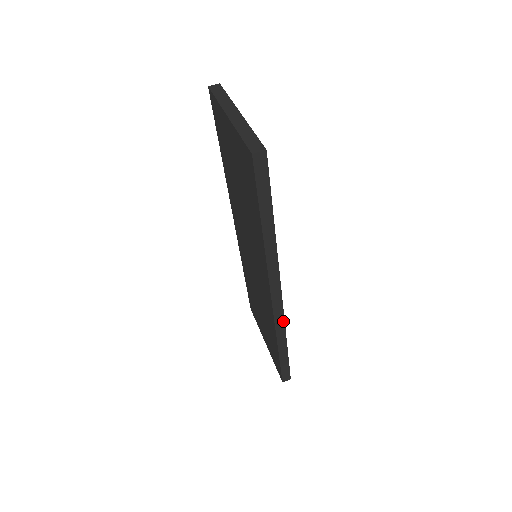
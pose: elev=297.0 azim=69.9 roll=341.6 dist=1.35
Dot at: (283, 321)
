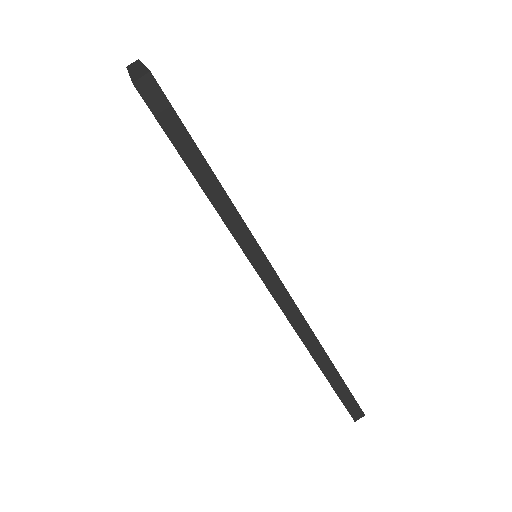
Dot at: (308, 329)
